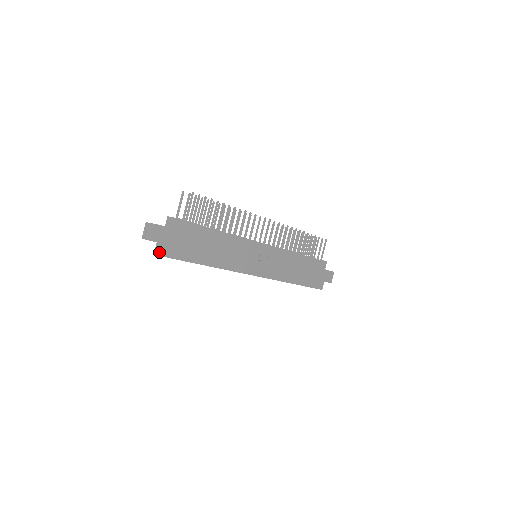
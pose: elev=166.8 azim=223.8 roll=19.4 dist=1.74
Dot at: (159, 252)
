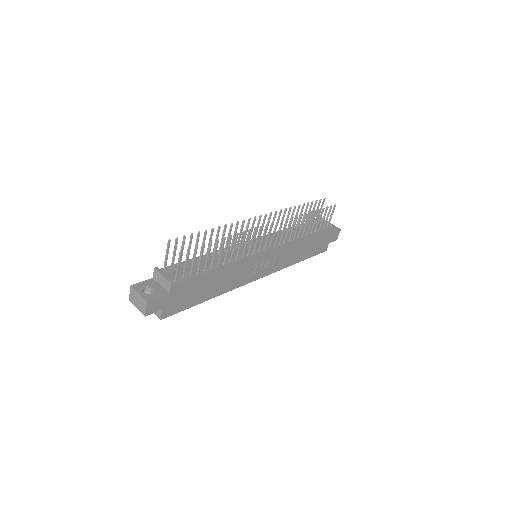
Dot at: occluded
